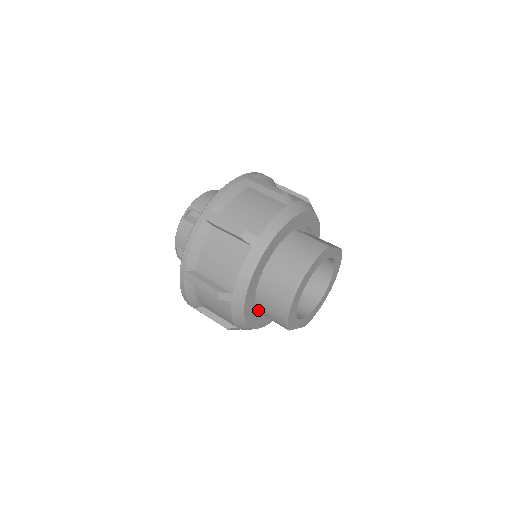
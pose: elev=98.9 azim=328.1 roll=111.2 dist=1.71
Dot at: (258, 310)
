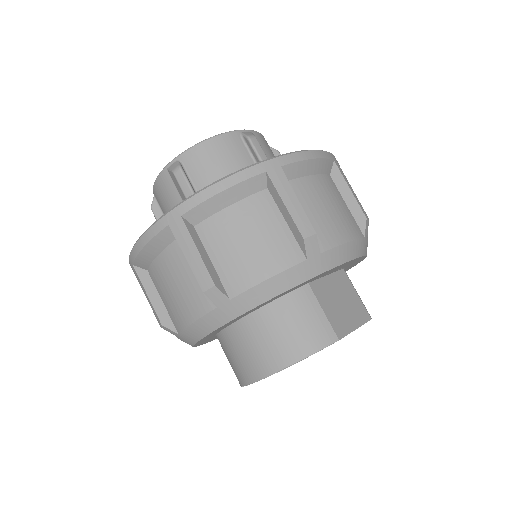
Dot at: occluded
